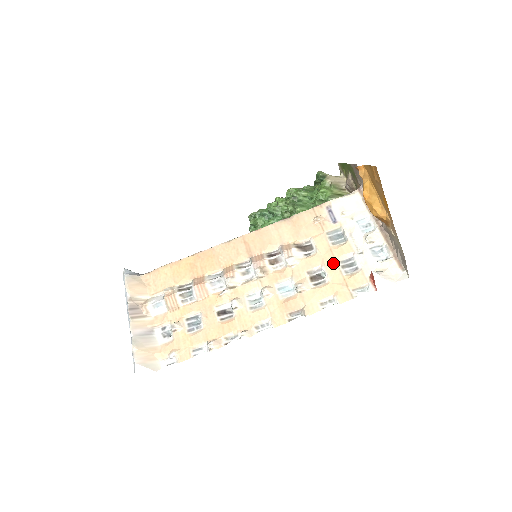
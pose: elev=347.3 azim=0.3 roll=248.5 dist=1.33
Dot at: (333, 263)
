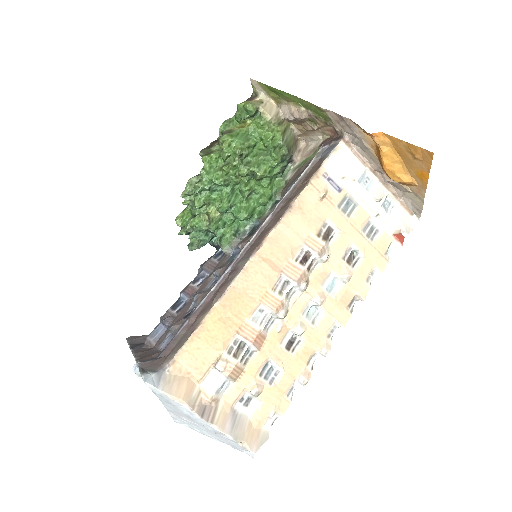
Dot at: (359, 237)
